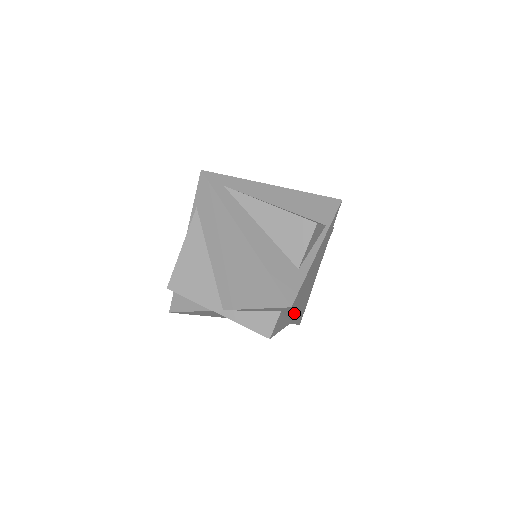
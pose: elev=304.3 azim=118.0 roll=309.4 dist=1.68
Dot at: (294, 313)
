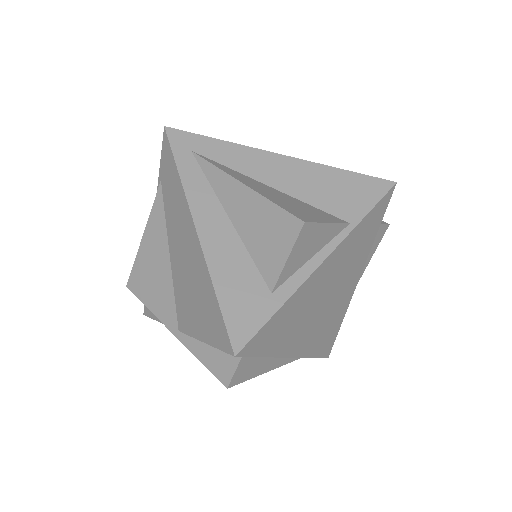
Dot at: (270, 356)
